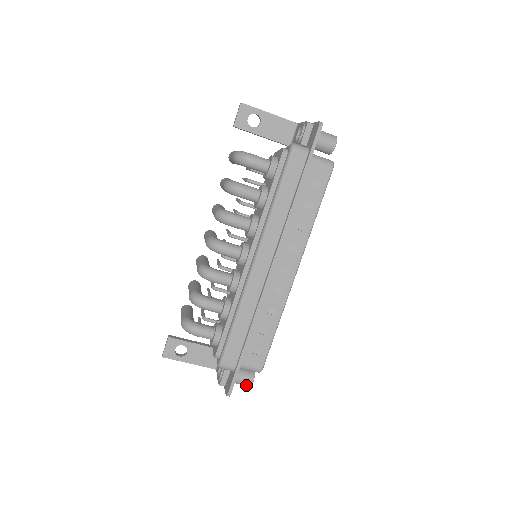
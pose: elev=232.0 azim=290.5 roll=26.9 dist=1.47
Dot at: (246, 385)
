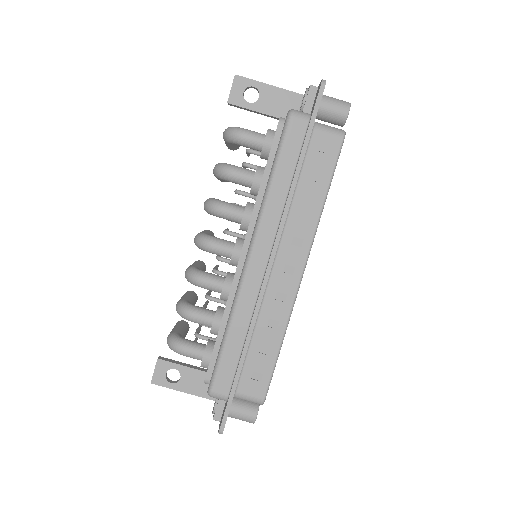
Dot at: (248, 421)
